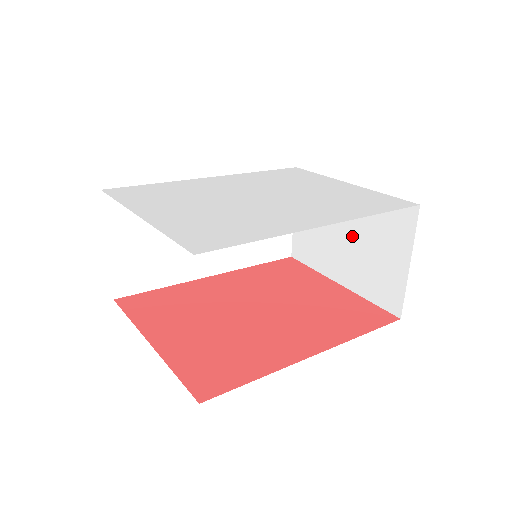
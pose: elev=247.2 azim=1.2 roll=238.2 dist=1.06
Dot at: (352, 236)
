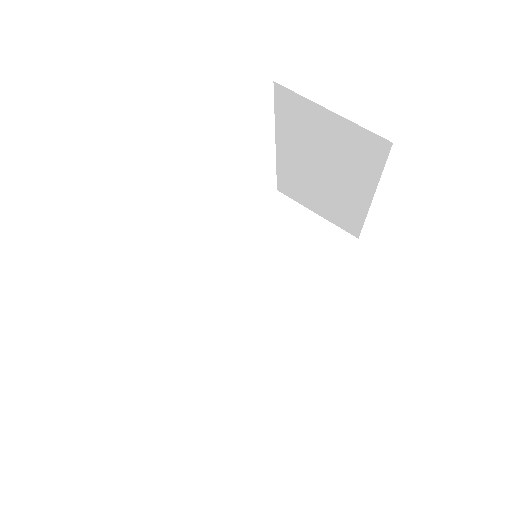
Dot at: (320, 163)
